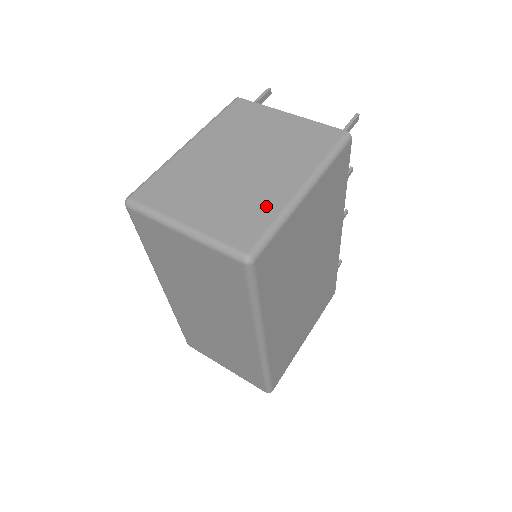
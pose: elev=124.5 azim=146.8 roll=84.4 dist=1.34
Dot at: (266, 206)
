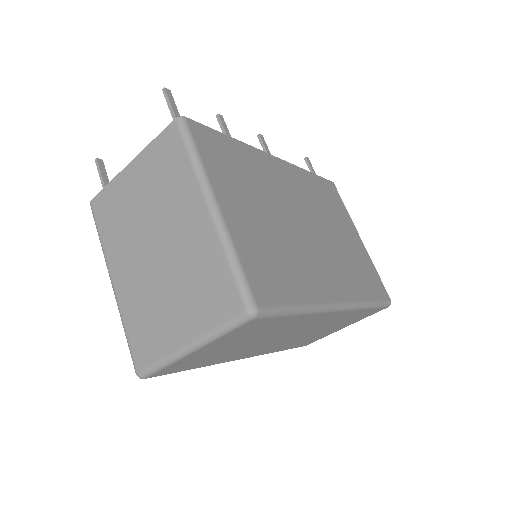
Dot at: (209, 258)
